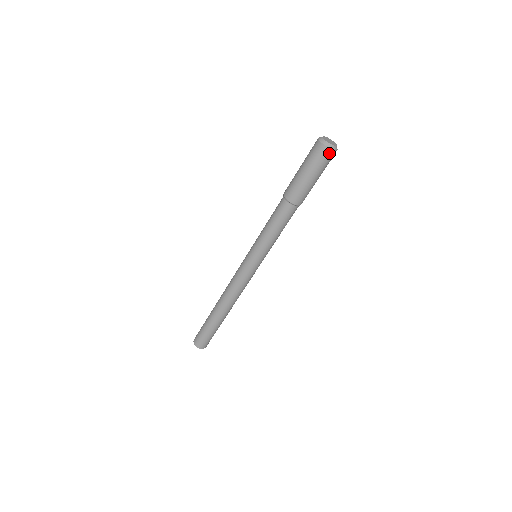
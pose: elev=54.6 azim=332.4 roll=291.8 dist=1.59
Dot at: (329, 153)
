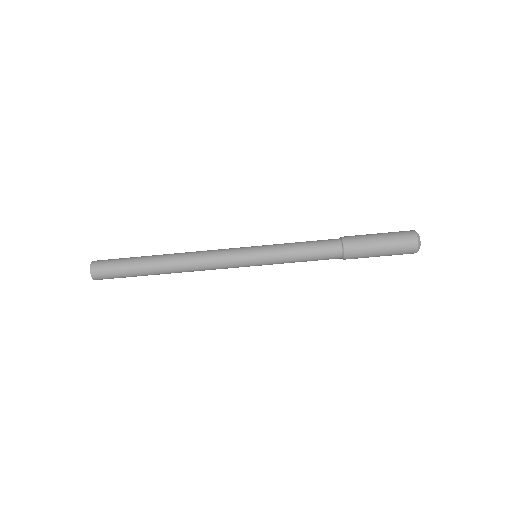
Dot at: (413, 249)
